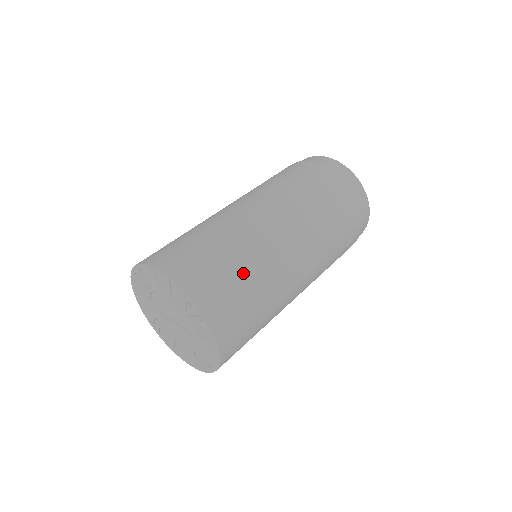
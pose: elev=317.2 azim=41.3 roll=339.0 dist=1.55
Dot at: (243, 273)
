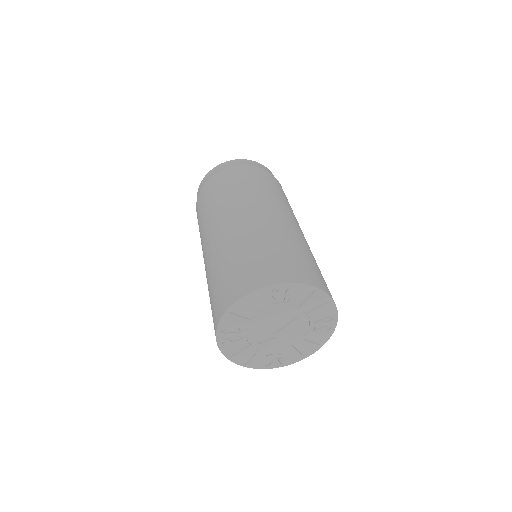
Dot at: (269, 247)
